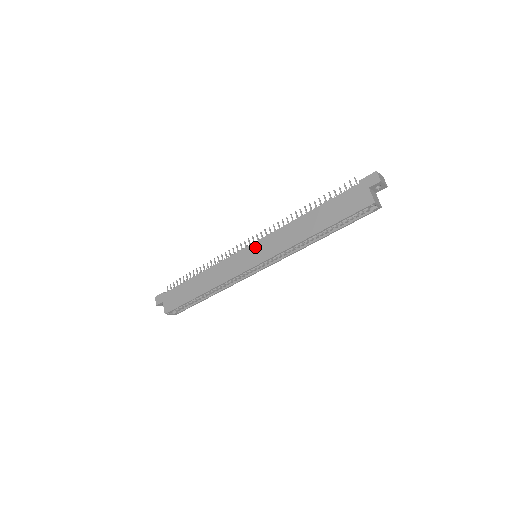
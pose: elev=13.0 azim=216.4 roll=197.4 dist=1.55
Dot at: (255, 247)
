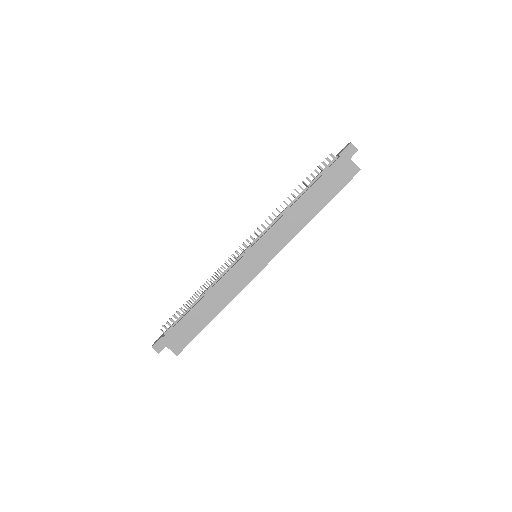
Dot at: (257, 249)
